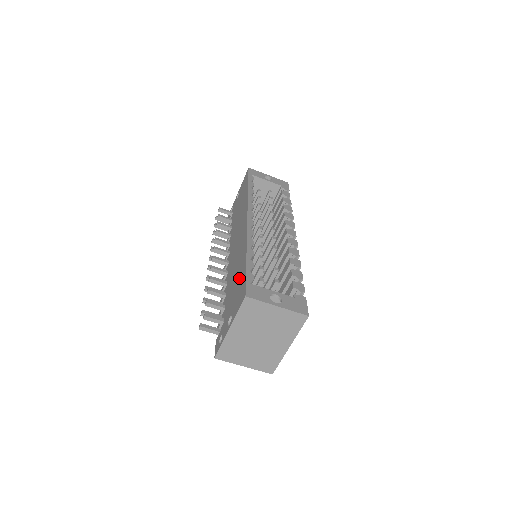
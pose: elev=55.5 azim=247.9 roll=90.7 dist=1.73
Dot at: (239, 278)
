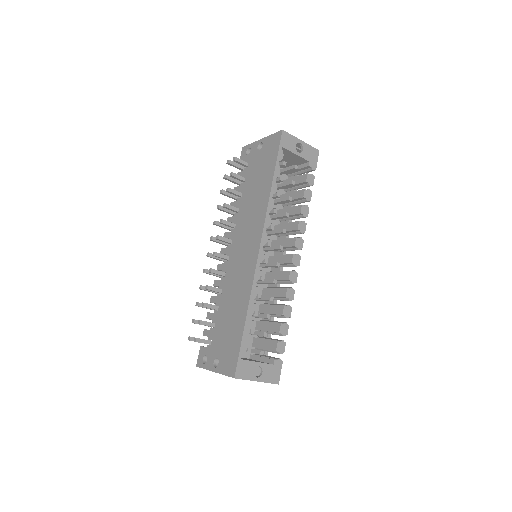
Dot at: (234, 330)
